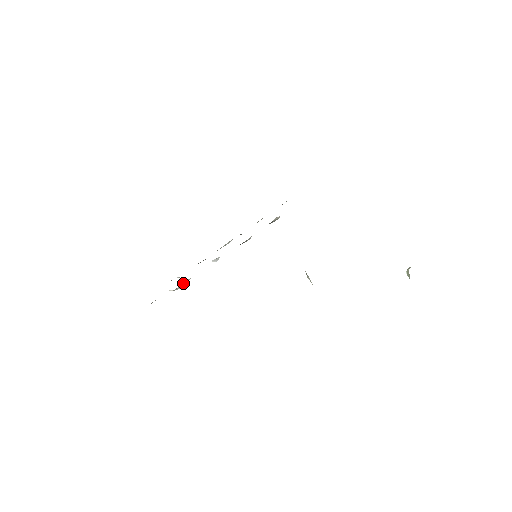
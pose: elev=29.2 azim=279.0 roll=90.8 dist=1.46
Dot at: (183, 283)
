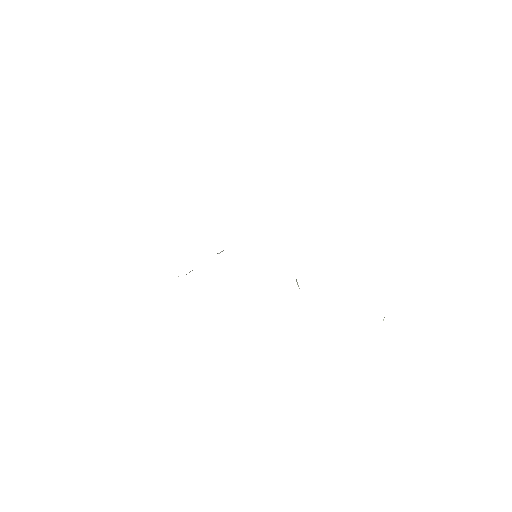
Dot at: occluded
